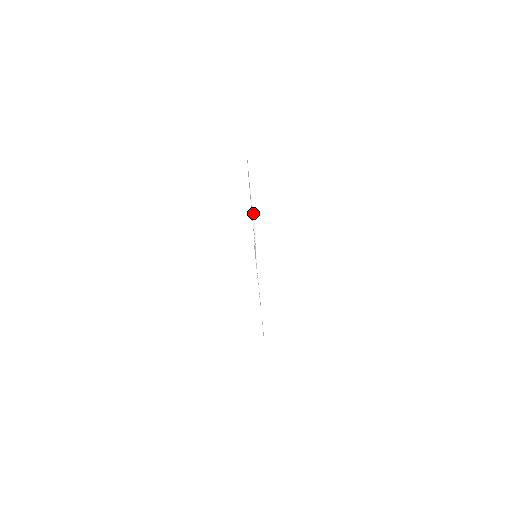
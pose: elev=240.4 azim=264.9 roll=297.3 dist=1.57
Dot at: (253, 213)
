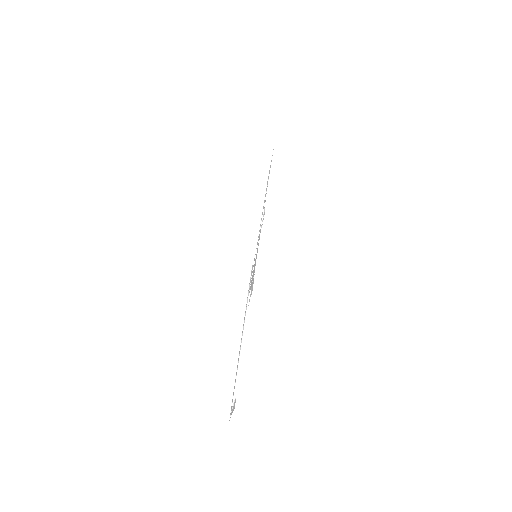
Dot at: occluded
